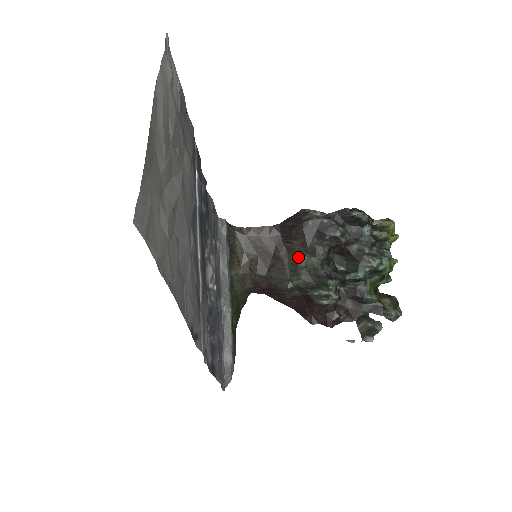
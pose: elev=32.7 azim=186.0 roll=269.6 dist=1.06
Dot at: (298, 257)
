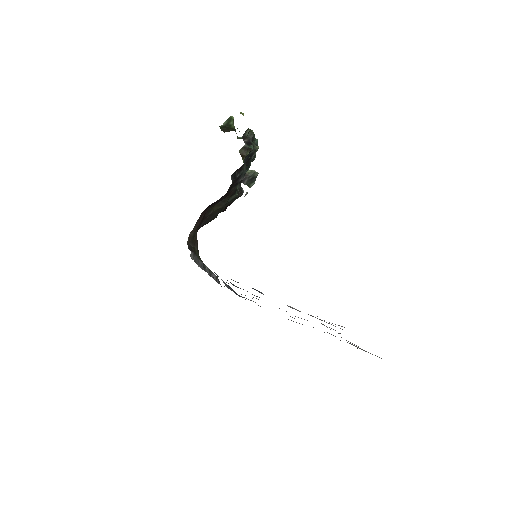
Dot at: (223, 205)
